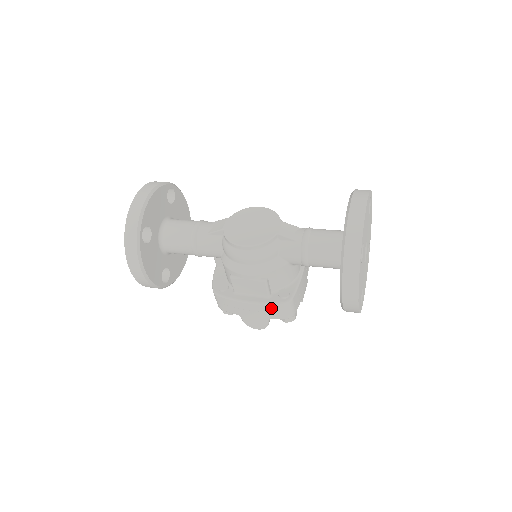
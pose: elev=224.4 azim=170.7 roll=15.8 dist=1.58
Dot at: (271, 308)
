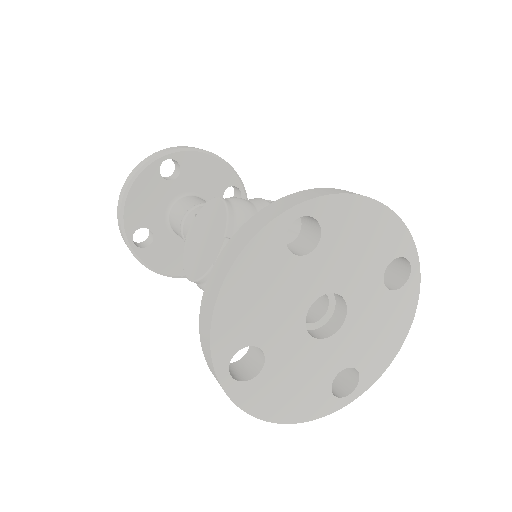
Dot at: occluded
